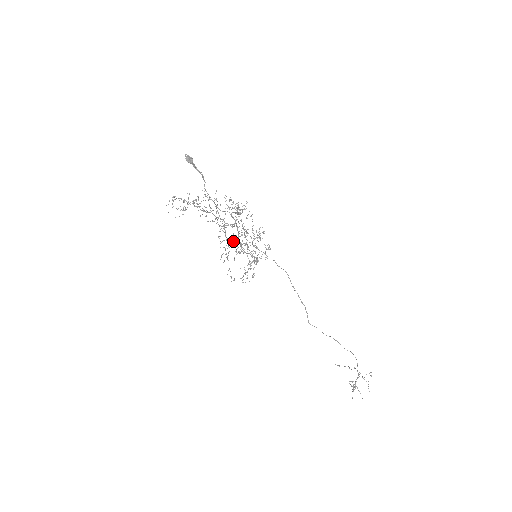
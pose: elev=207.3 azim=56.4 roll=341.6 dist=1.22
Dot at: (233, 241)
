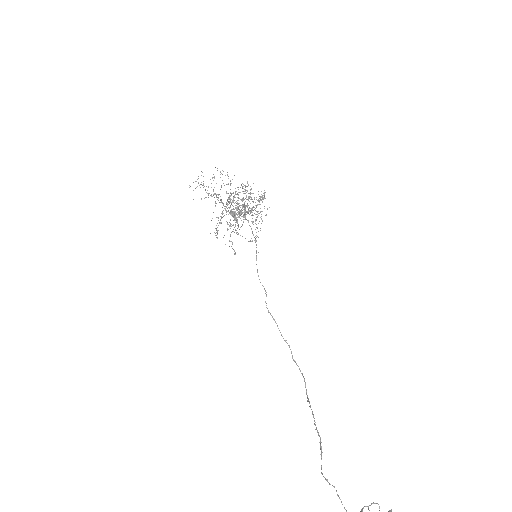
Dot at: (232, 200)
